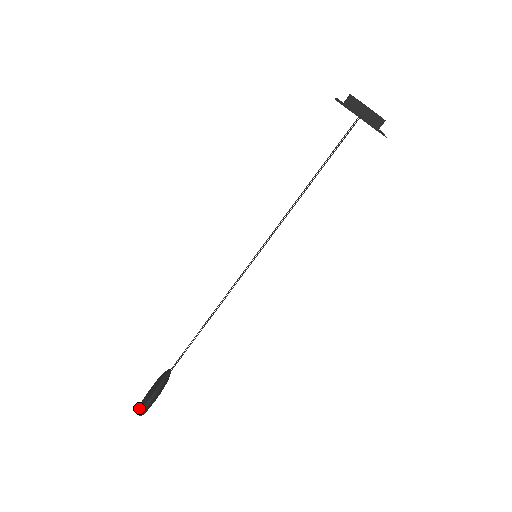
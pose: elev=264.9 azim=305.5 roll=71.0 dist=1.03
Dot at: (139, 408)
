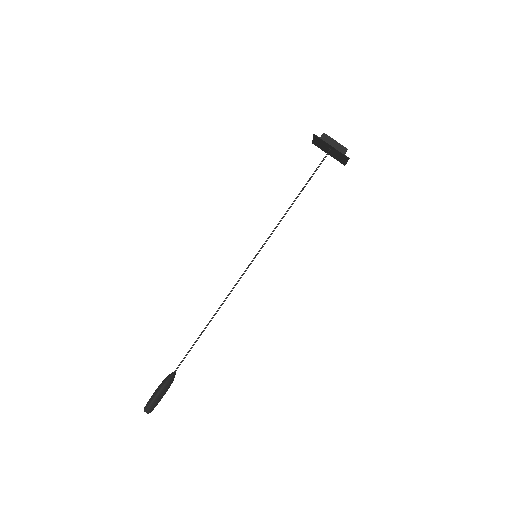
Dot at: (147, 403)
